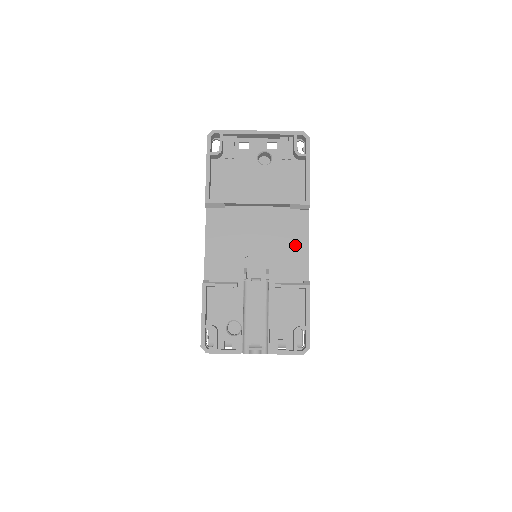
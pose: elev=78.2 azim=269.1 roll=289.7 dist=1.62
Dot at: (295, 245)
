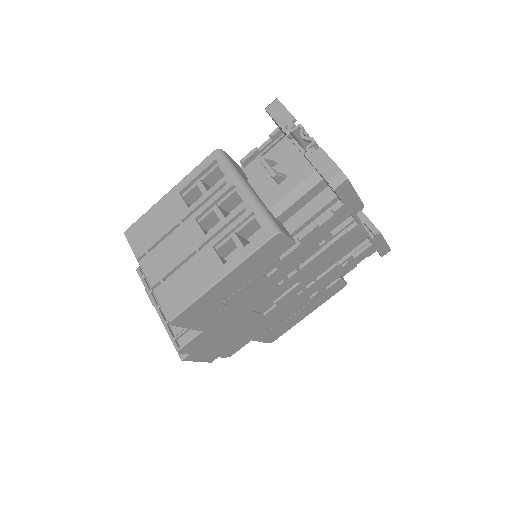
Dot at: occluded
